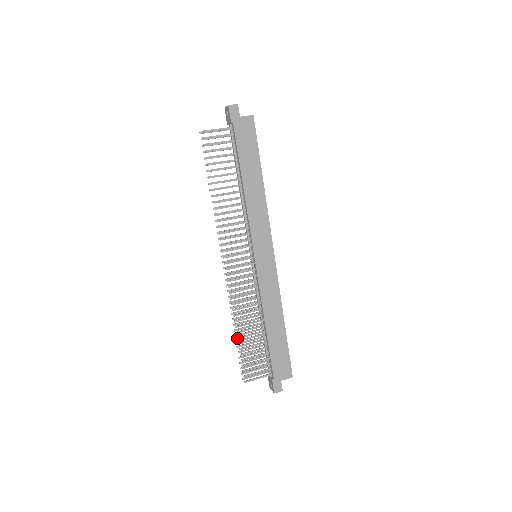
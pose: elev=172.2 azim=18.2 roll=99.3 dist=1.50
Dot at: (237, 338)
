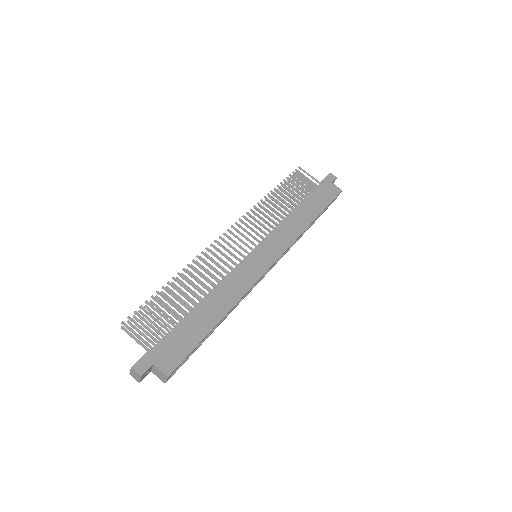
Dot at: (168, 282)
